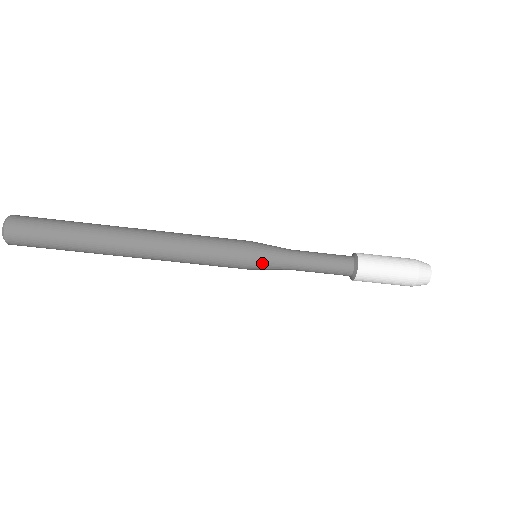
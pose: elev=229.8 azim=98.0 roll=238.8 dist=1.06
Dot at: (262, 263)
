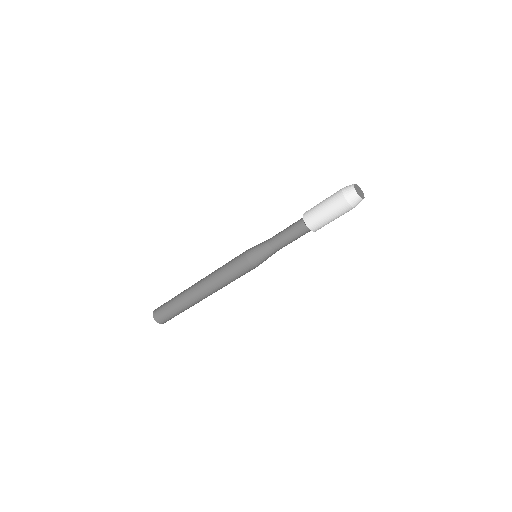
Dot at: (261, 262)
